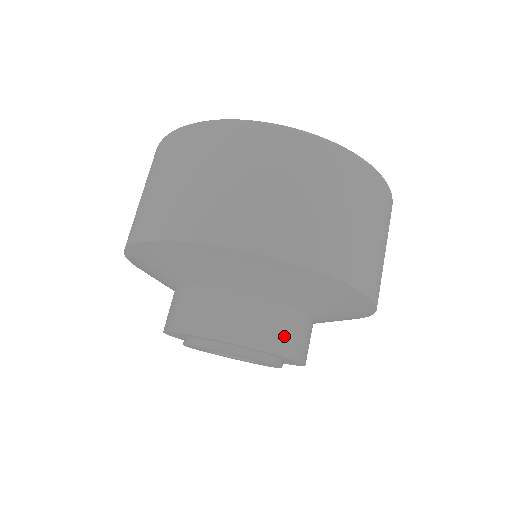
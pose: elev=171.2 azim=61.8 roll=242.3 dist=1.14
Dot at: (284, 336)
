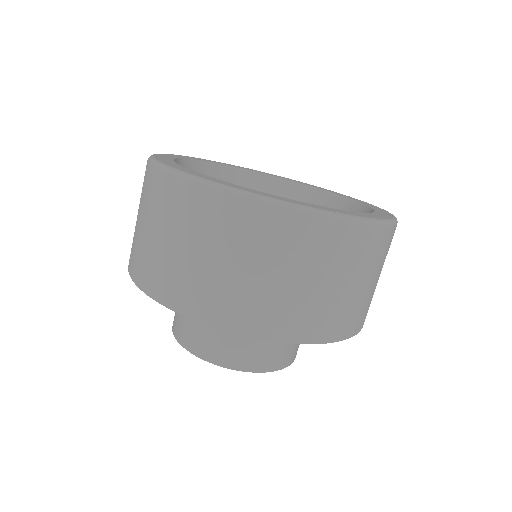
Dot at: (278, 356)
